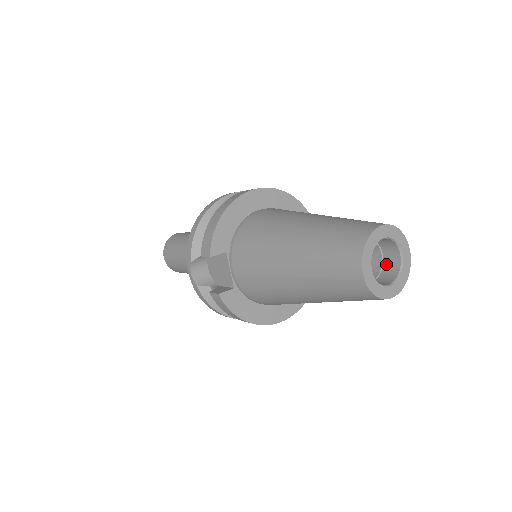
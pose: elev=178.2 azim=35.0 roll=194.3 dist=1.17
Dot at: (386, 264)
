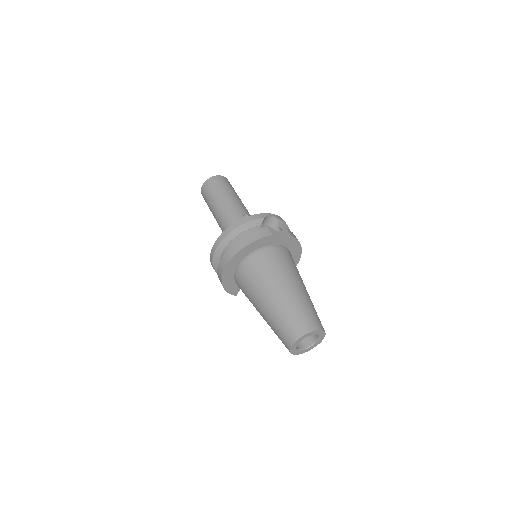
Dot at: occluded
